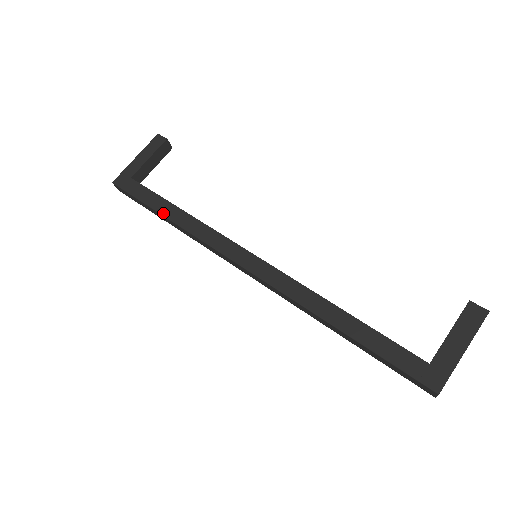
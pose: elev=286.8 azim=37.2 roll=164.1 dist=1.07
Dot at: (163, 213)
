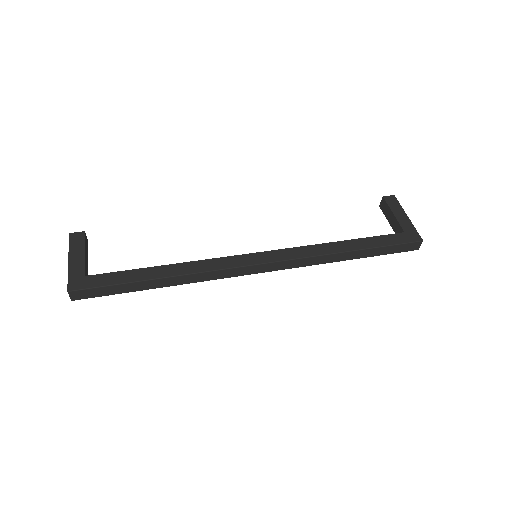
Dot at: (154, 277)
